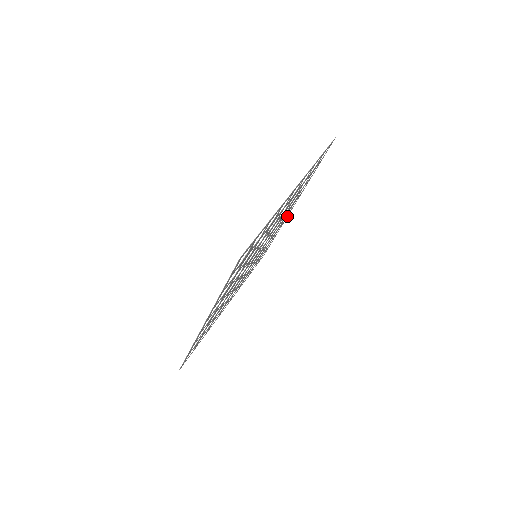
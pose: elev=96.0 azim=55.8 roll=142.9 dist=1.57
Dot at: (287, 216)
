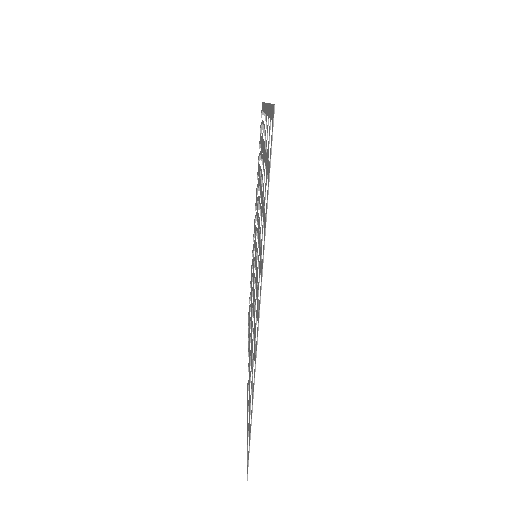
Dot at: (264, 109)
